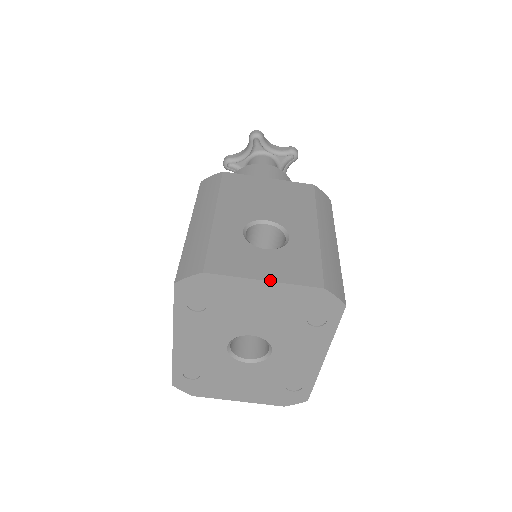
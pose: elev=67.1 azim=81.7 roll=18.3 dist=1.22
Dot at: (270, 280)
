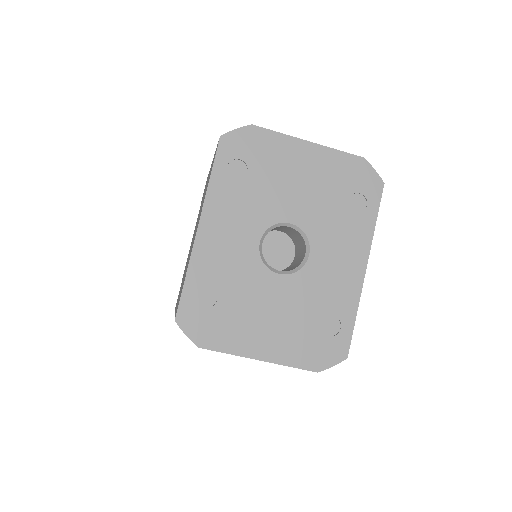
Dot at: (314, 143)
